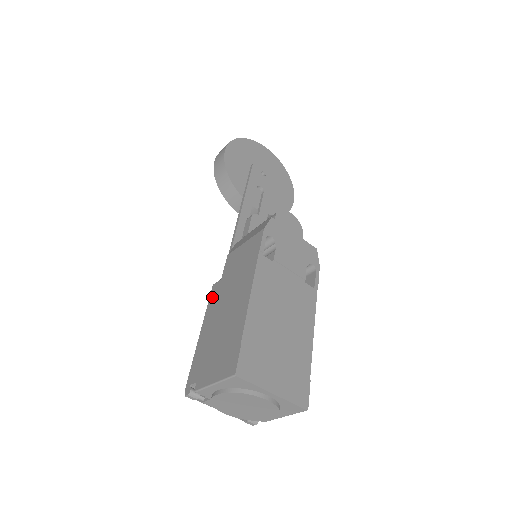
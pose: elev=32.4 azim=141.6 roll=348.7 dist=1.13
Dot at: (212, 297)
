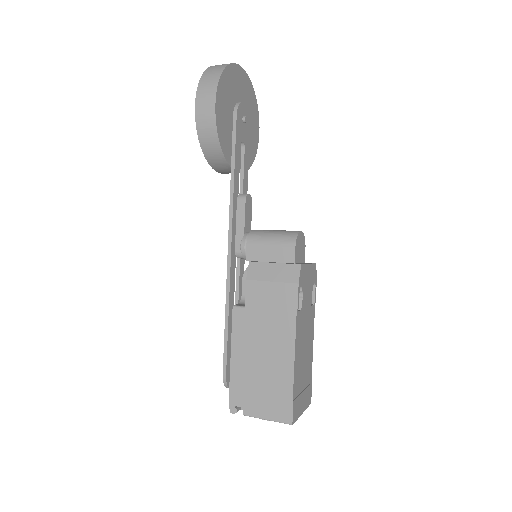
Dot at: (237, 324)
